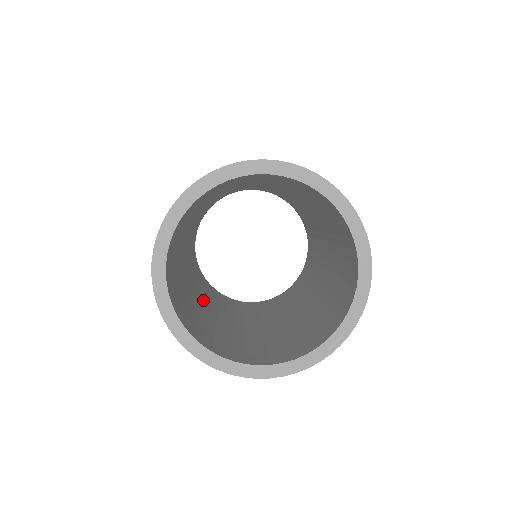
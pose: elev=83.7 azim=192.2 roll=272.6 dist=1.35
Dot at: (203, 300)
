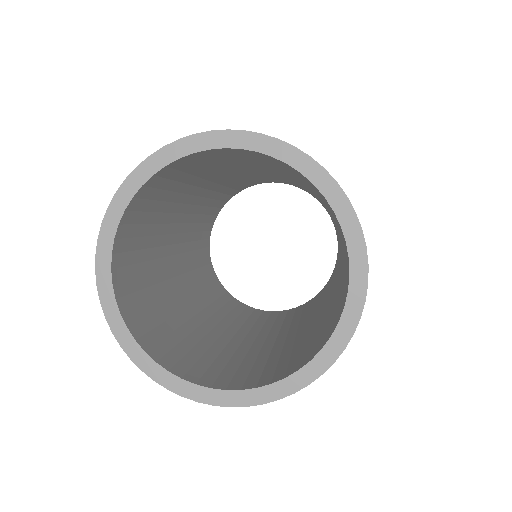
Dot at: (266, 336)
